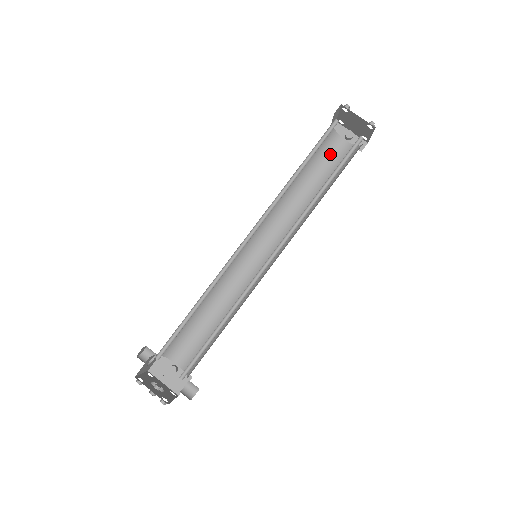
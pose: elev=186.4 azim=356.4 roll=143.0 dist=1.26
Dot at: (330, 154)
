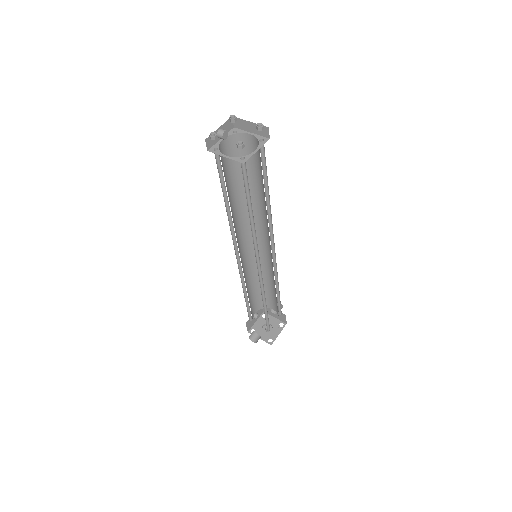
Dot at: (224, 161)
